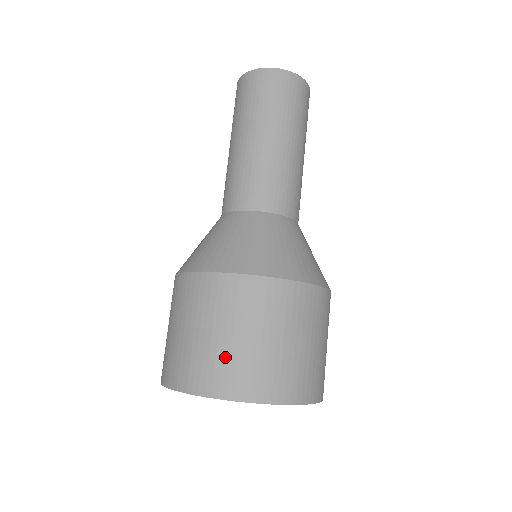
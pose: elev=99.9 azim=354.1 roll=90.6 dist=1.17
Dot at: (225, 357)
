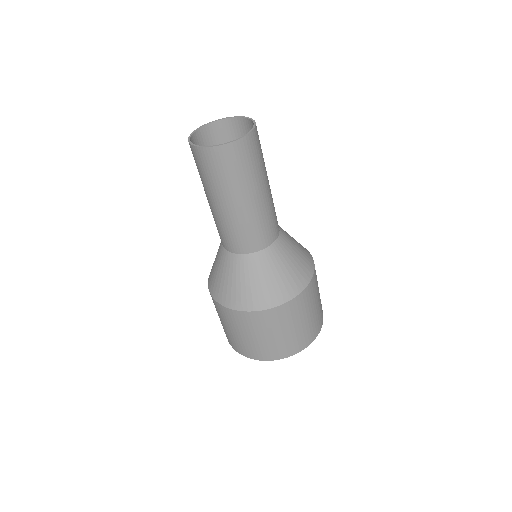
Dot at: occluded
